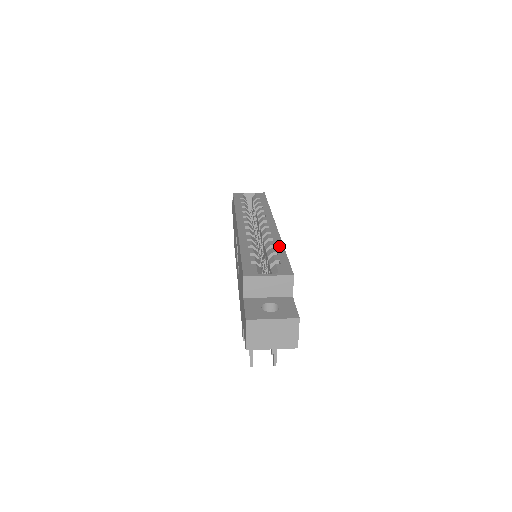
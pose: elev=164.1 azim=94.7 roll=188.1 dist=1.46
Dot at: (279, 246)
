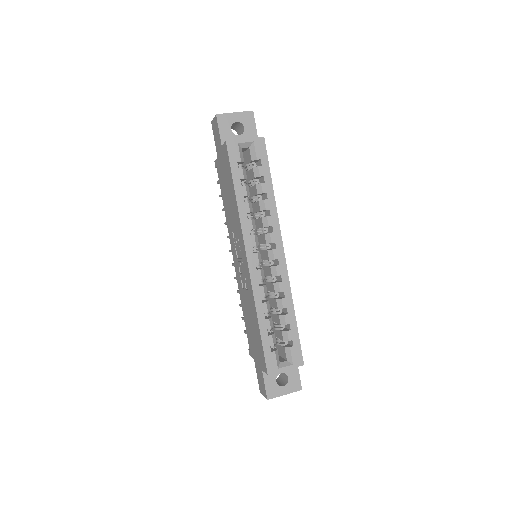
Dot at: (291, 310)
